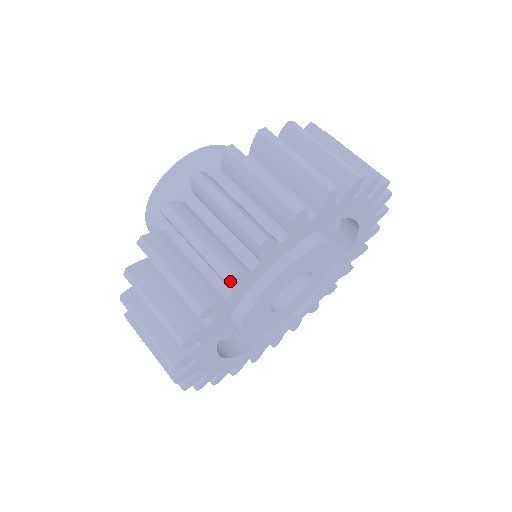
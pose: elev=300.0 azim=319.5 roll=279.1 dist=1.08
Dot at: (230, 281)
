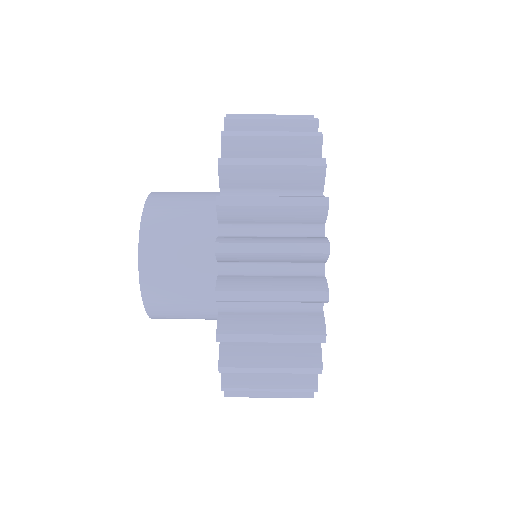
Dot at: (325, 169)
